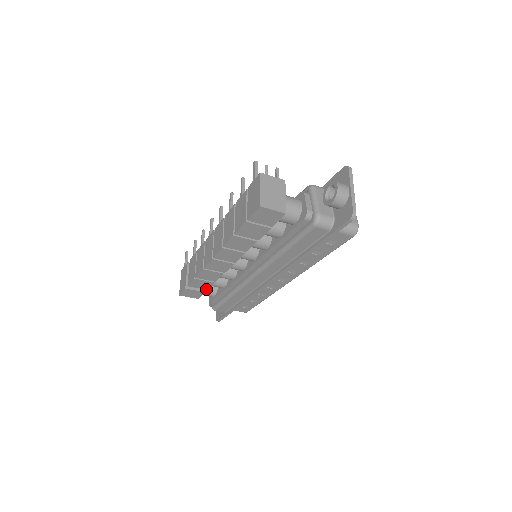
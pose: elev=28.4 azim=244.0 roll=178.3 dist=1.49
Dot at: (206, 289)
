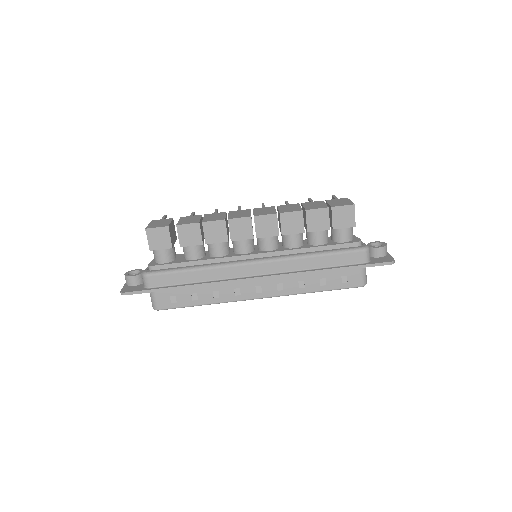
Dot at: (181, 245)
